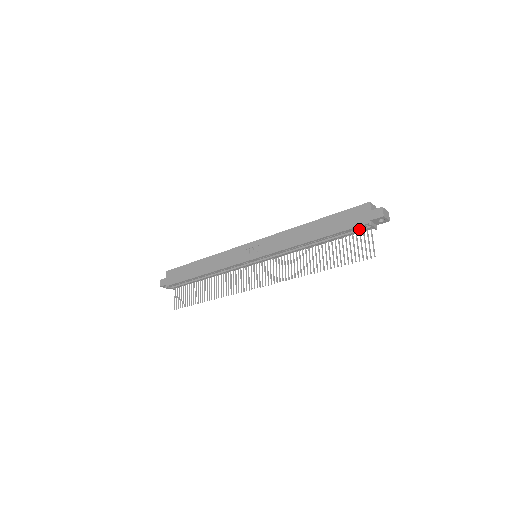
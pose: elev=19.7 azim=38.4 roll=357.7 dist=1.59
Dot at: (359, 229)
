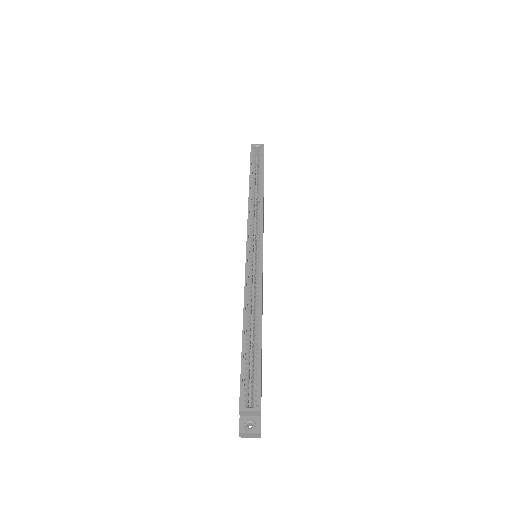
Dot at: occluded
